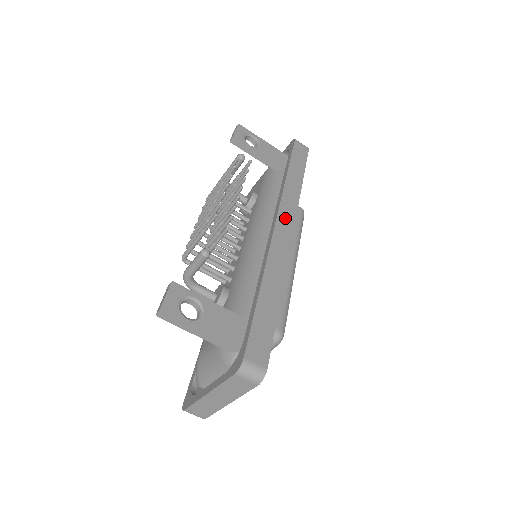
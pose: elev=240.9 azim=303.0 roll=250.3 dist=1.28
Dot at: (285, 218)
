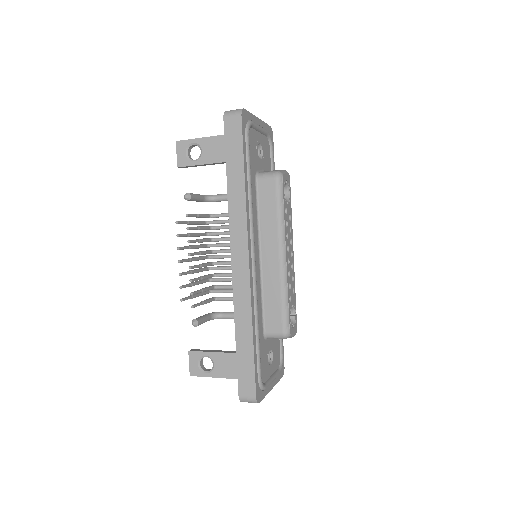
Dot at: (238, 247)
